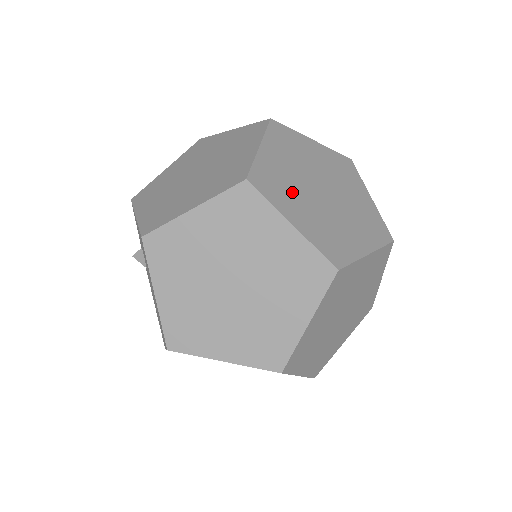
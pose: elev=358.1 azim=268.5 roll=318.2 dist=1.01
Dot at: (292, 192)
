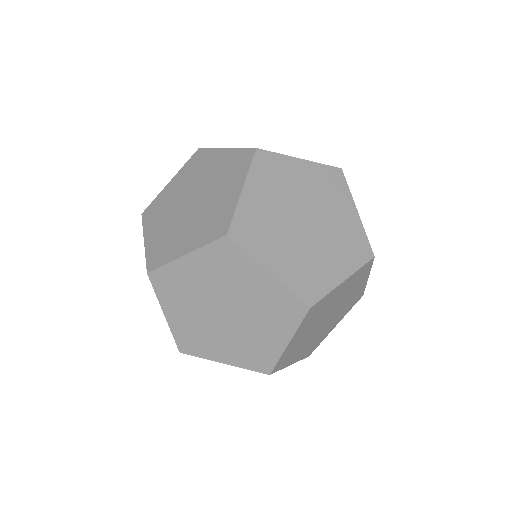
Dot at: (272, 234)
